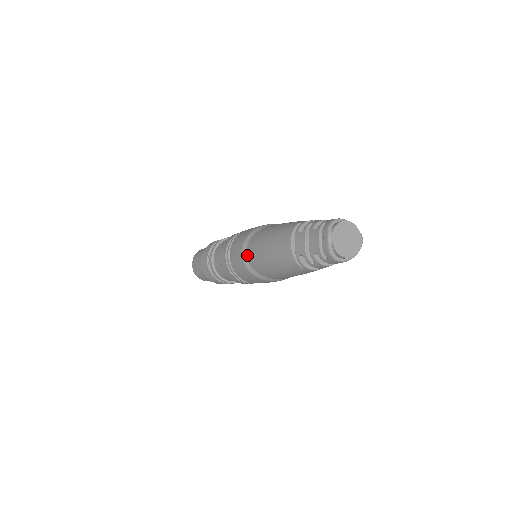
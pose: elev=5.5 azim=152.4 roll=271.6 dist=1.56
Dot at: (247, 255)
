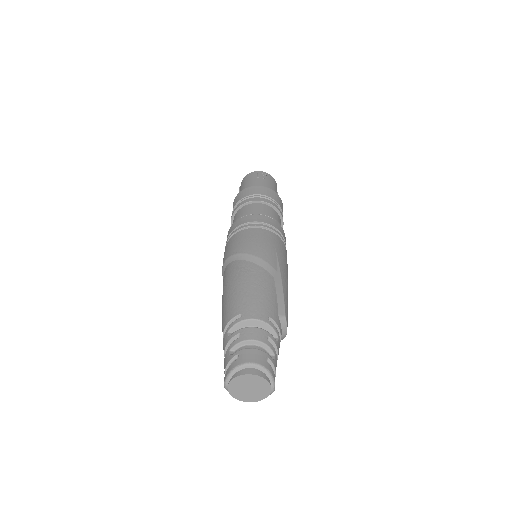
Dot at: (223, 277)
